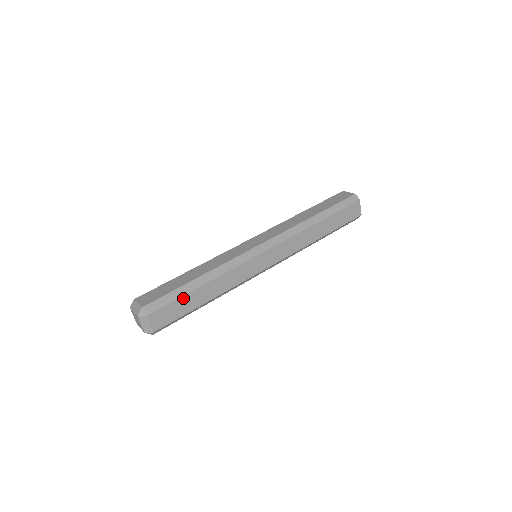
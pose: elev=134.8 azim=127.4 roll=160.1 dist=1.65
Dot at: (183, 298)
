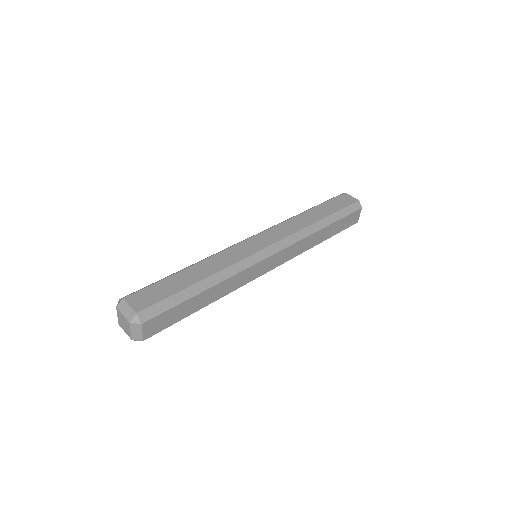
Dot at: (183, 304)
